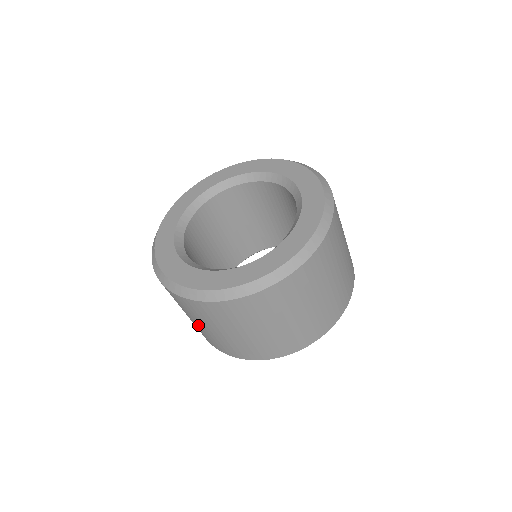
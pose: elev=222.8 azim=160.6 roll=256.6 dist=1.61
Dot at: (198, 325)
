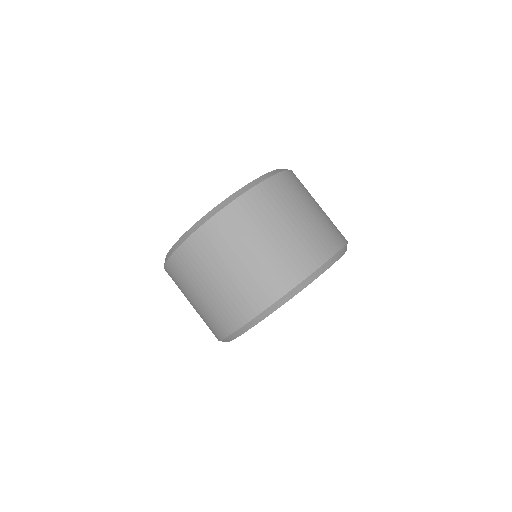
Dot at: (261, 251)
